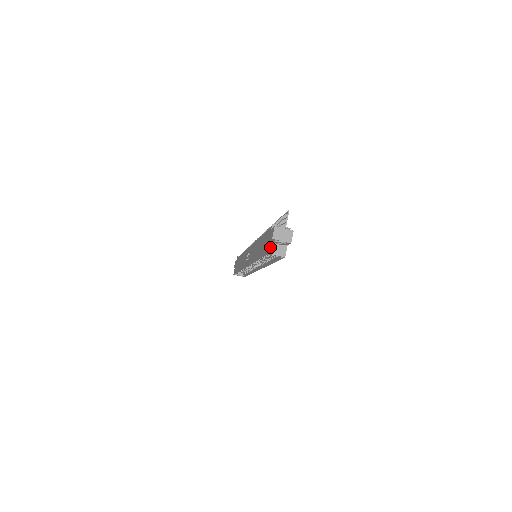
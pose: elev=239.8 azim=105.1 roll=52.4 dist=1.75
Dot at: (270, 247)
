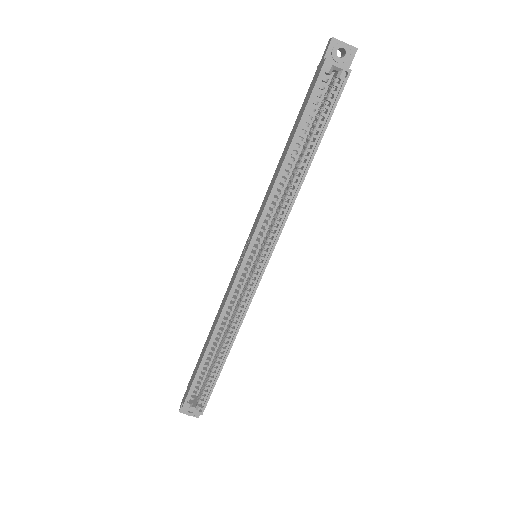
Dot at: (327, 60)
